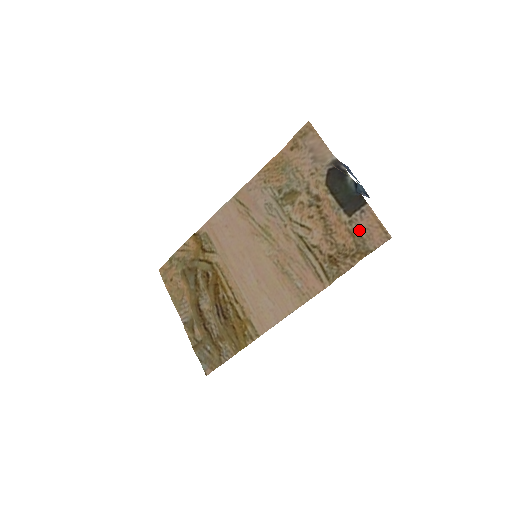
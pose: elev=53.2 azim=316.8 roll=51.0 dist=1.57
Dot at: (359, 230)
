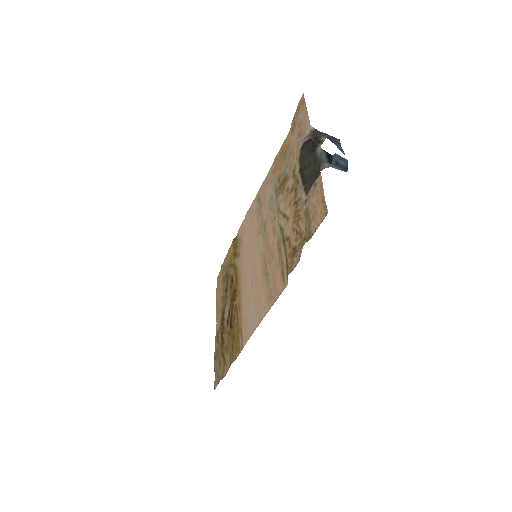
Dot at: (309, 209)
